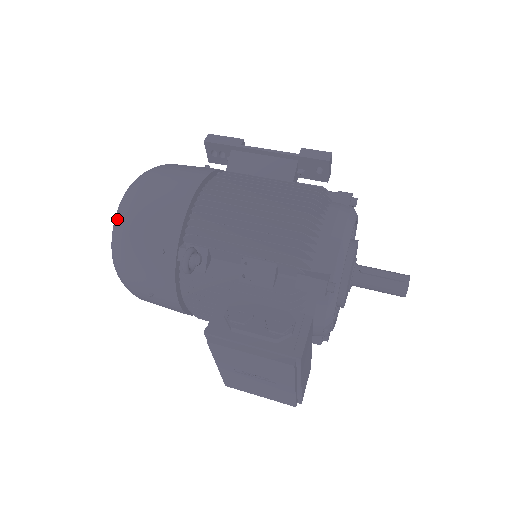
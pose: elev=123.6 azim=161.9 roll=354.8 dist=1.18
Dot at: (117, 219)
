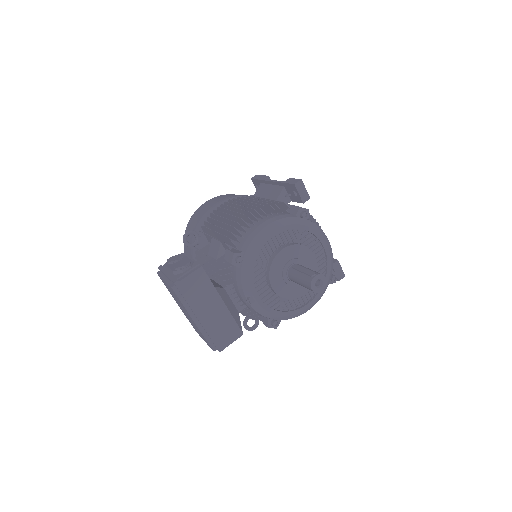
Dot at: occluded
